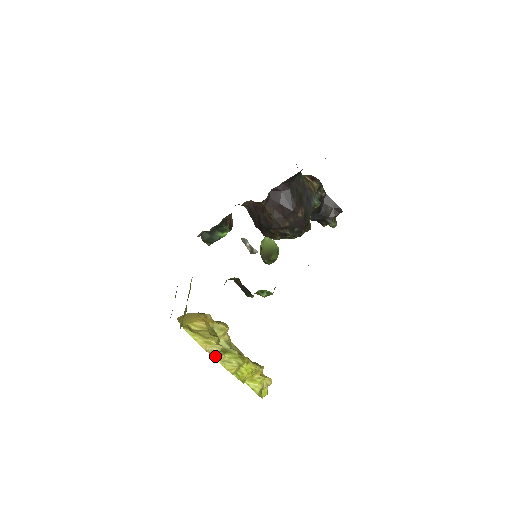
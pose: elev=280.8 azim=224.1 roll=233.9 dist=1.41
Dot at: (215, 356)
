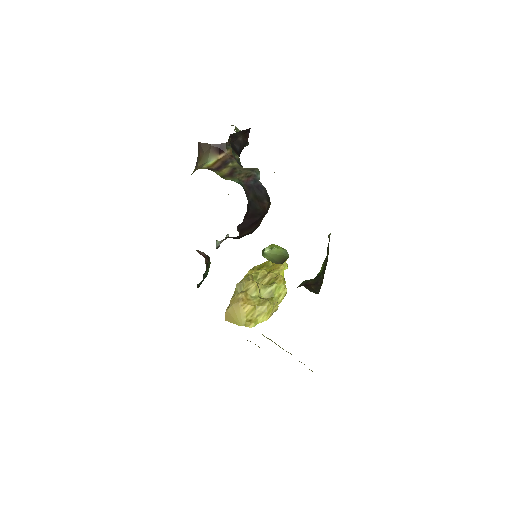
Dot at: (277, 308)
